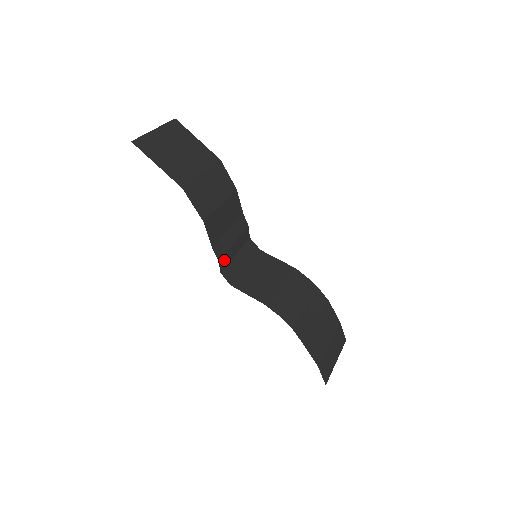
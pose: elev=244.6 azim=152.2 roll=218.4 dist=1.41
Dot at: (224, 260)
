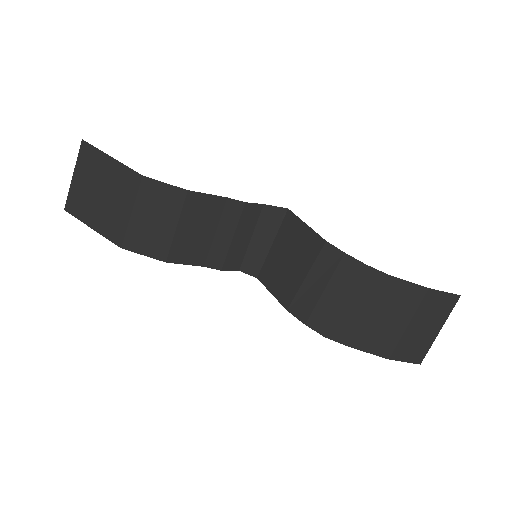
Dot at: (233, 260)
